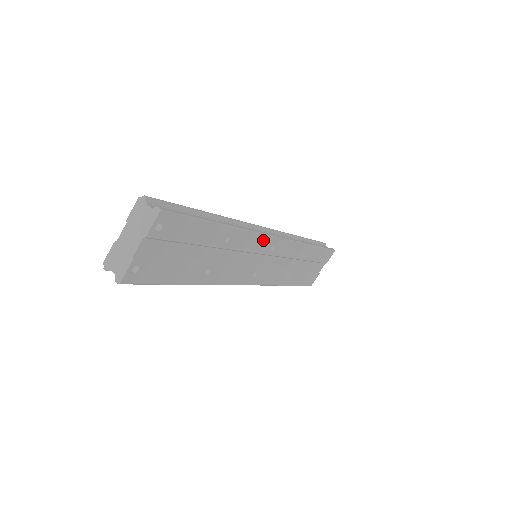
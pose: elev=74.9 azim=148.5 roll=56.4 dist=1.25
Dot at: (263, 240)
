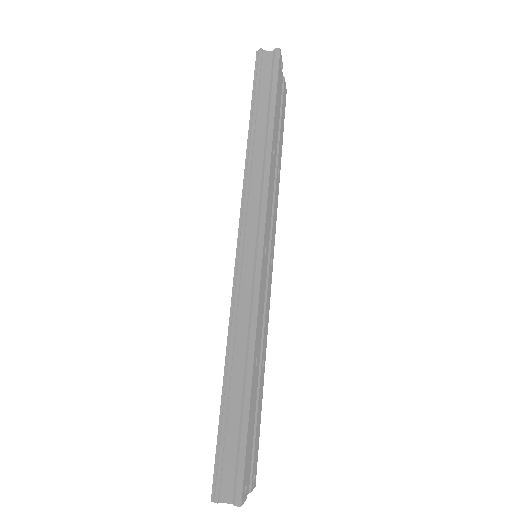
Dot at: (261, 282)
